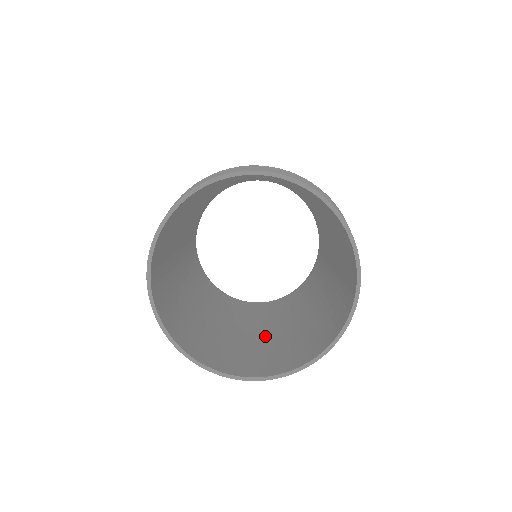
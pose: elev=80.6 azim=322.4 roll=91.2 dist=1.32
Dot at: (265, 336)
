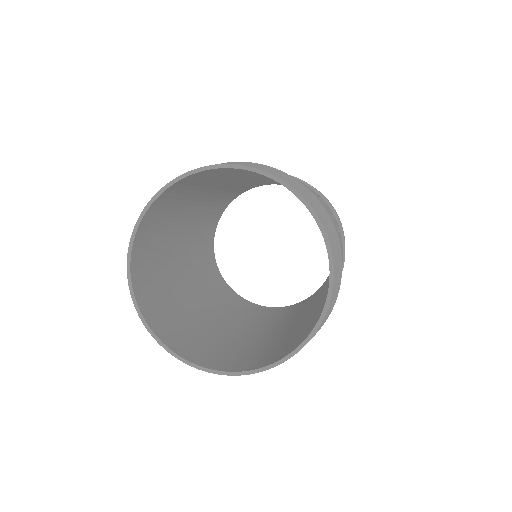
Dot at: (231, 333)
